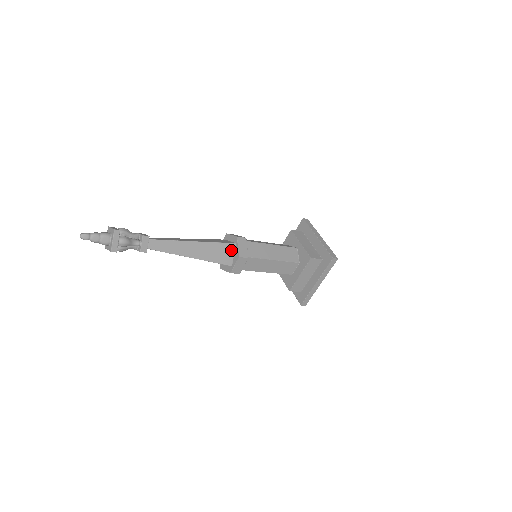
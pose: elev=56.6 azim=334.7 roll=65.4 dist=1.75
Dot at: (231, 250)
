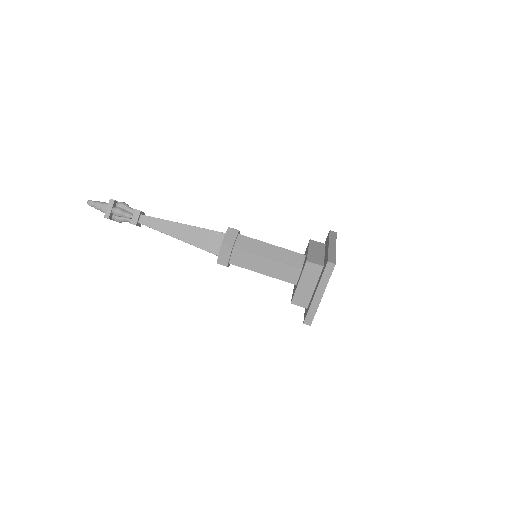
Dot at: (220, 239)
